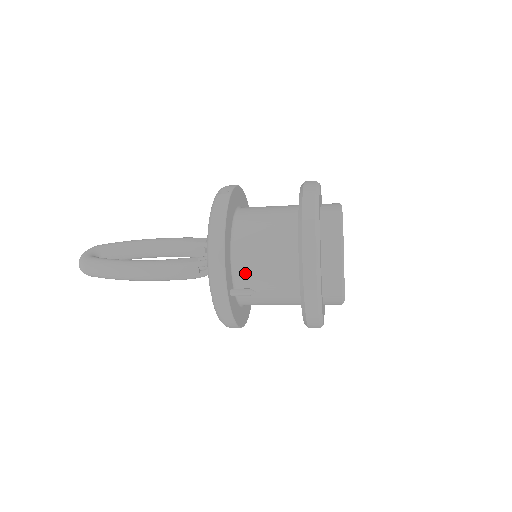
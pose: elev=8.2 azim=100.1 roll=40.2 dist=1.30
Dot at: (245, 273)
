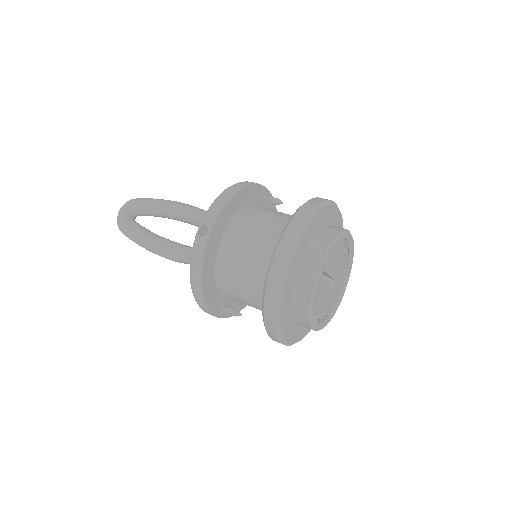
Dot at: (232, 298)
